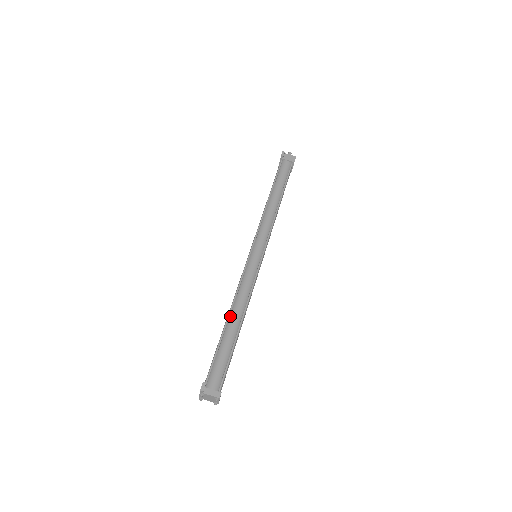
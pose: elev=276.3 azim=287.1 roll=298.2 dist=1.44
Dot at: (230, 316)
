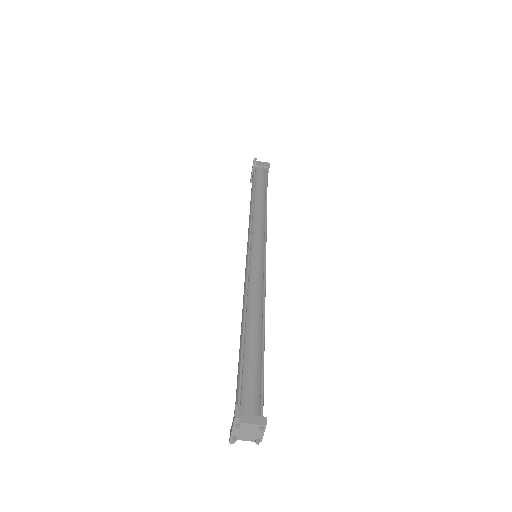
Dot at: (246, 320)
